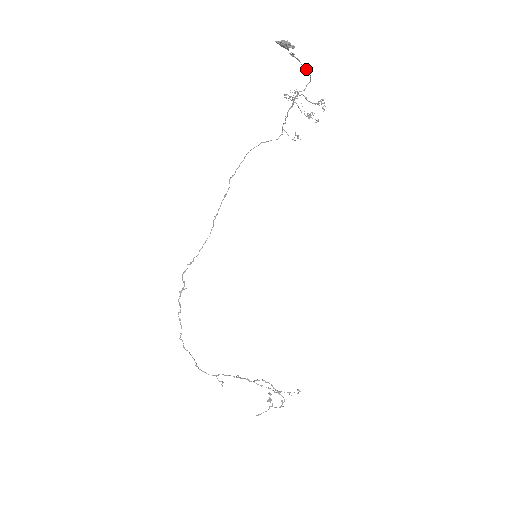
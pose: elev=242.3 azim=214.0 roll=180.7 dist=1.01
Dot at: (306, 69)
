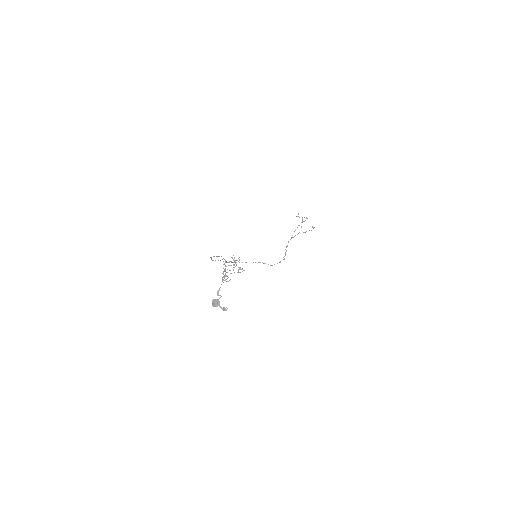
Dot at: occluded
